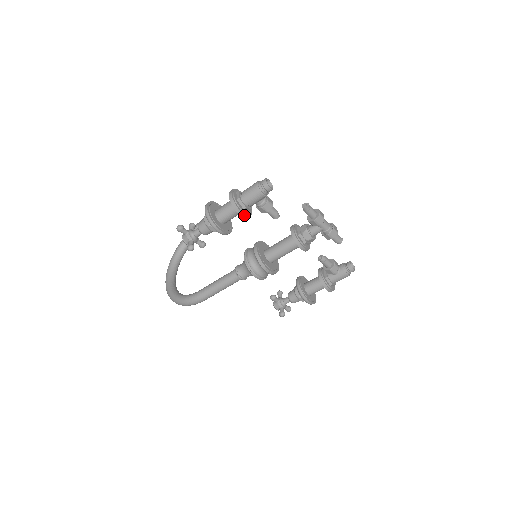
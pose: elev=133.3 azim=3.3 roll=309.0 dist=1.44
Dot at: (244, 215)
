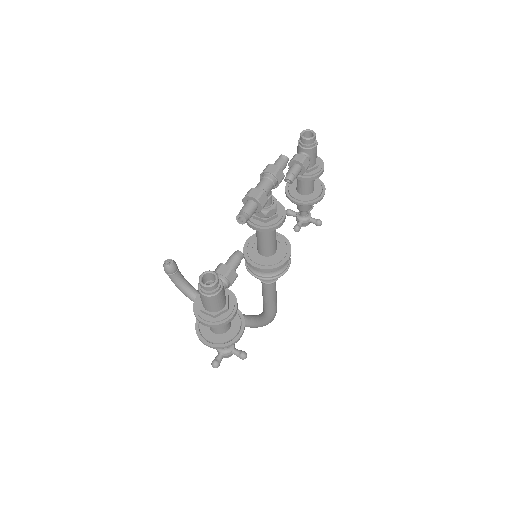
Dot at: (236, 310)
